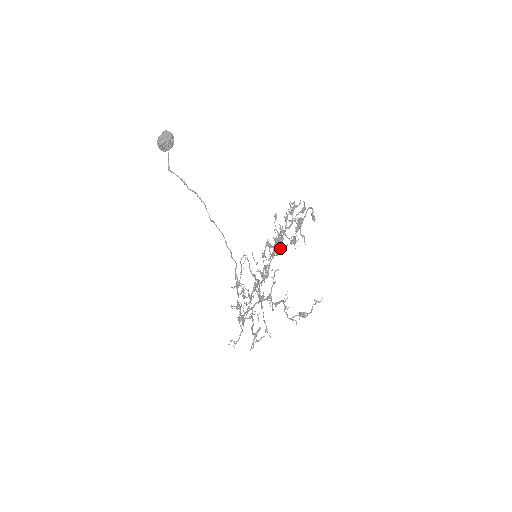
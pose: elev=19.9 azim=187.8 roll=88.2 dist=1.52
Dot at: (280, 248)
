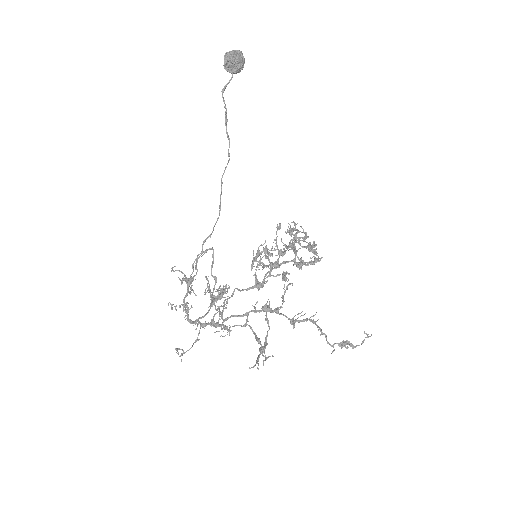
Dot at: (294, 262)
